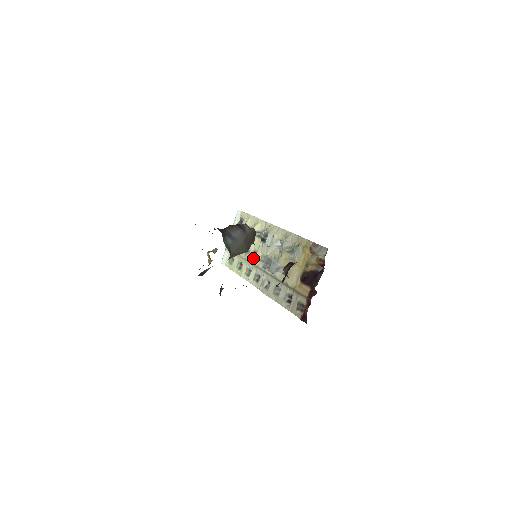
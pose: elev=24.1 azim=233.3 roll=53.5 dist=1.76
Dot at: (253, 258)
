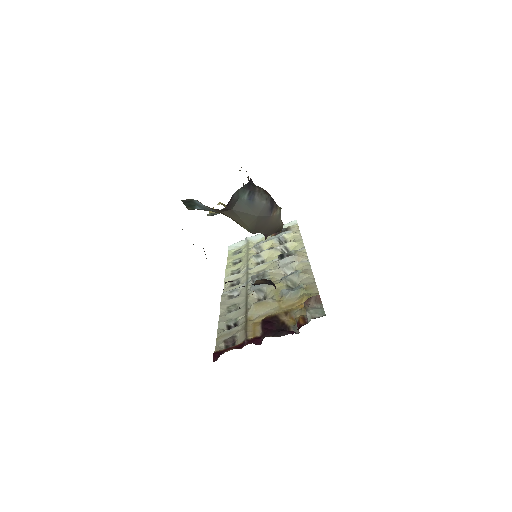
Dot at: (255, 265)
